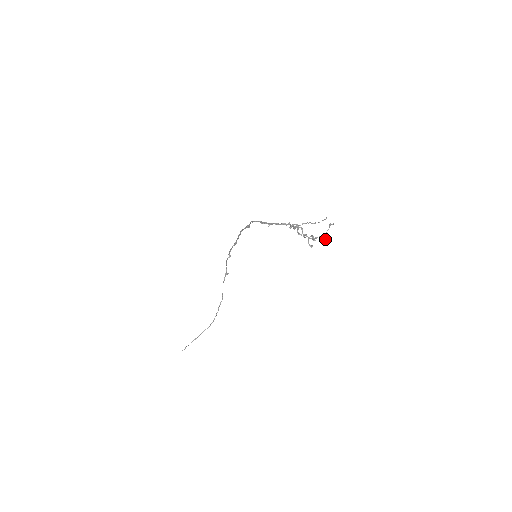
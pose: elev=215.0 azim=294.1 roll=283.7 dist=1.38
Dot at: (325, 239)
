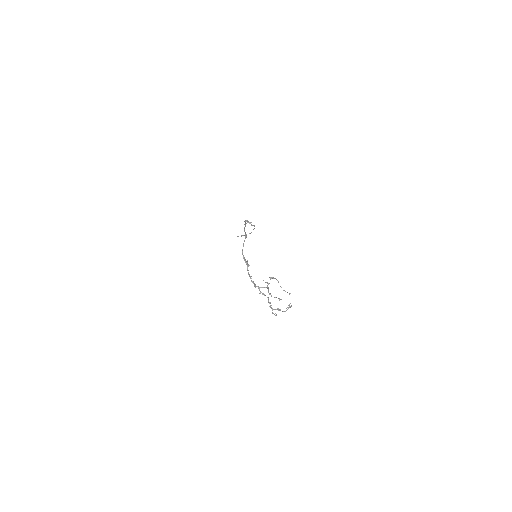
Dot at: (289, 307)
